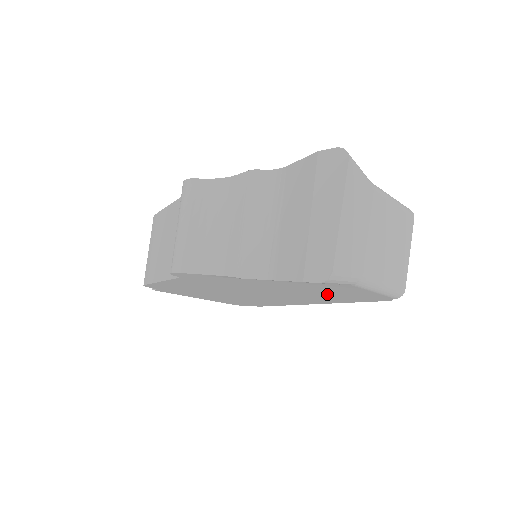
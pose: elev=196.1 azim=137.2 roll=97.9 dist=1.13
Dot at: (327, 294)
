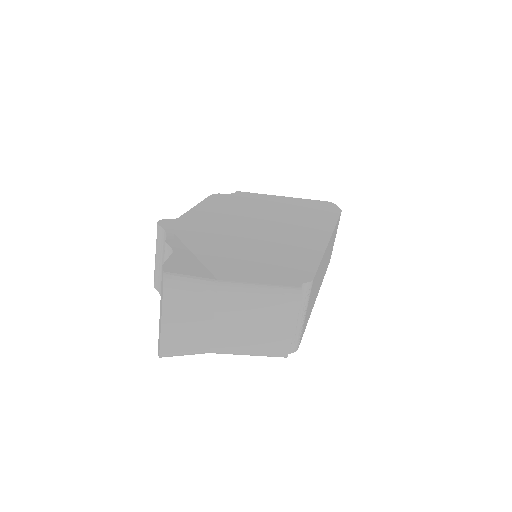
Dot at: occluded
